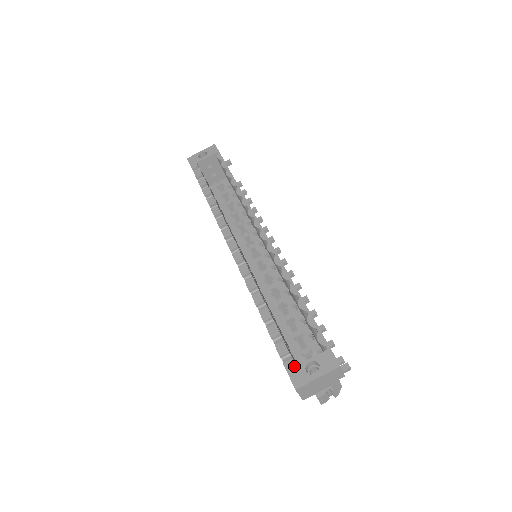
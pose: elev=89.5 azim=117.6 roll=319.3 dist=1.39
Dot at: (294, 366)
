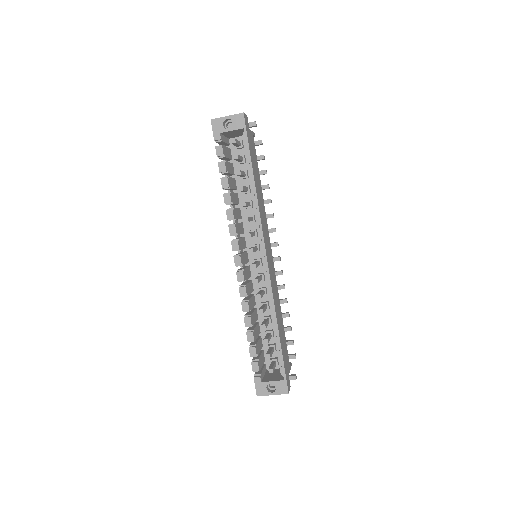
Dot at: (260, 382)
